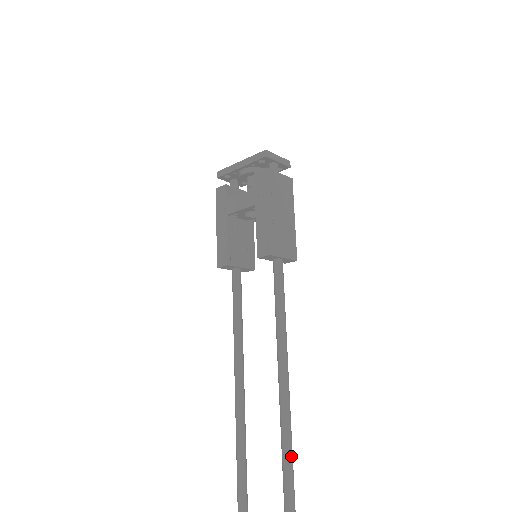
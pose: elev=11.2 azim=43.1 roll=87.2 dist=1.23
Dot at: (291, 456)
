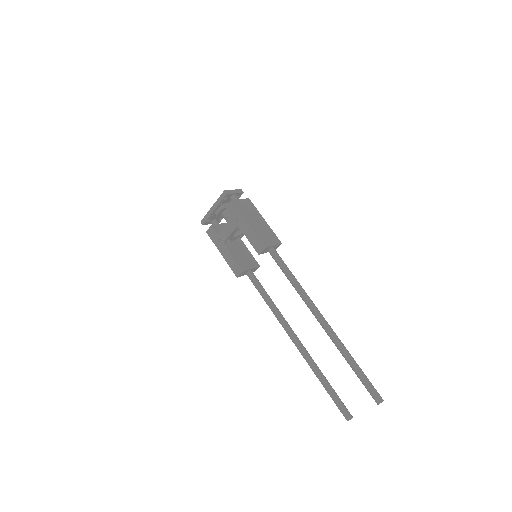
Dot at: (348, 352)
